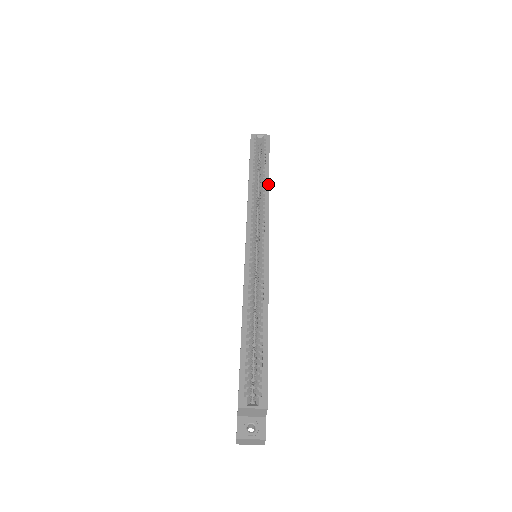
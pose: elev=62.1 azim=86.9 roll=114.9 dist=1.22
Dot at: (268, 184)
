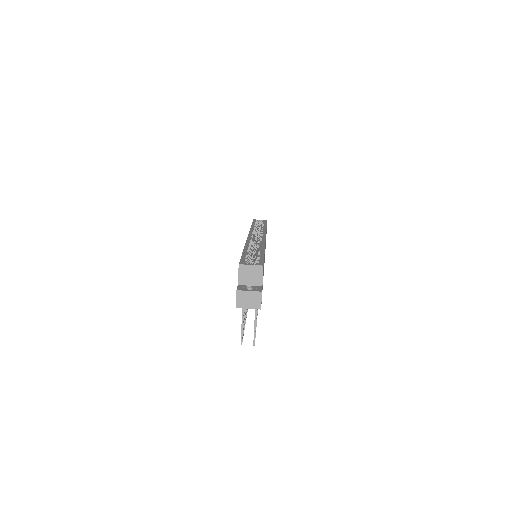
Dot at: (266, 227)
